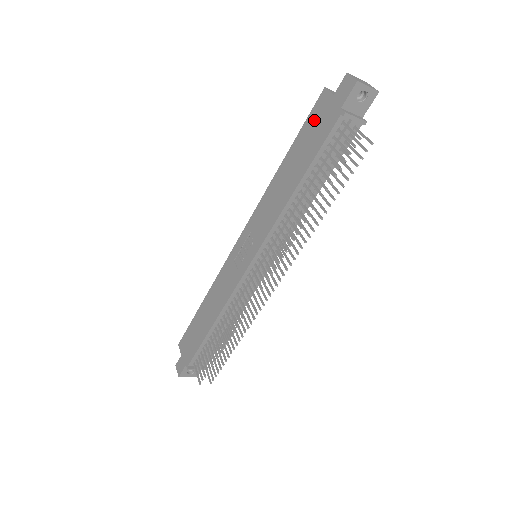
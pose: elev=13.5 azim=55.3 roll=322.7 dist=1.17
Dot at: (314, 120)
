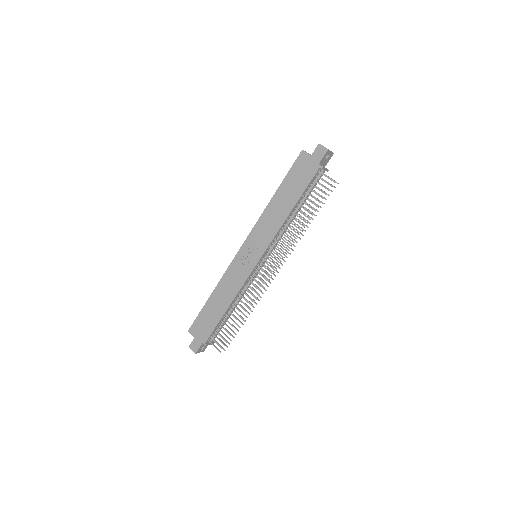
Dot at: (298, 169)
